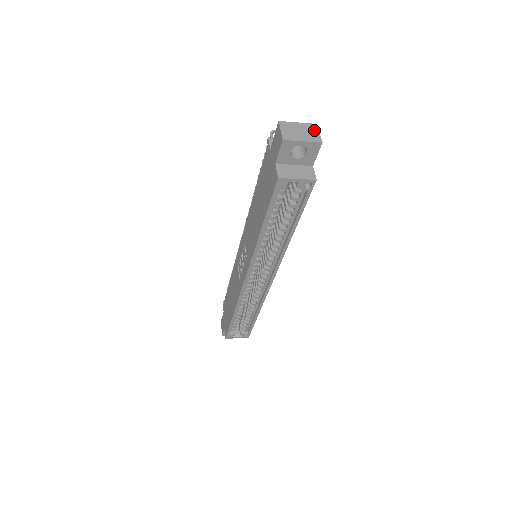
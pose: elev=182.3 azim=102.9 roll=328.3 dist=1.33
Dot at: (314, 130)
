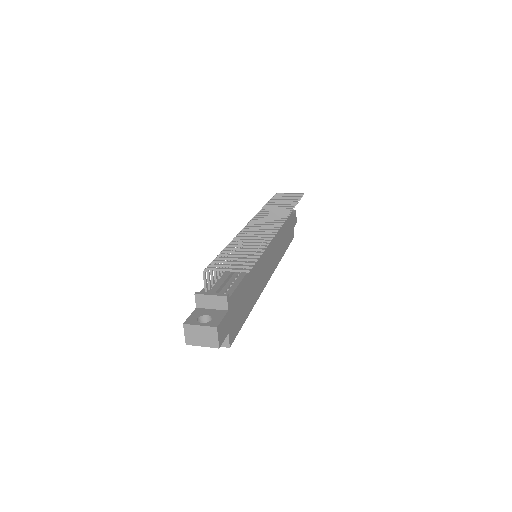
Dot at: (213, 335)
